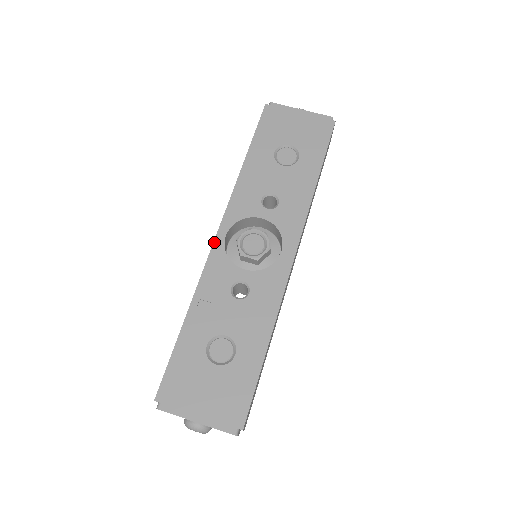
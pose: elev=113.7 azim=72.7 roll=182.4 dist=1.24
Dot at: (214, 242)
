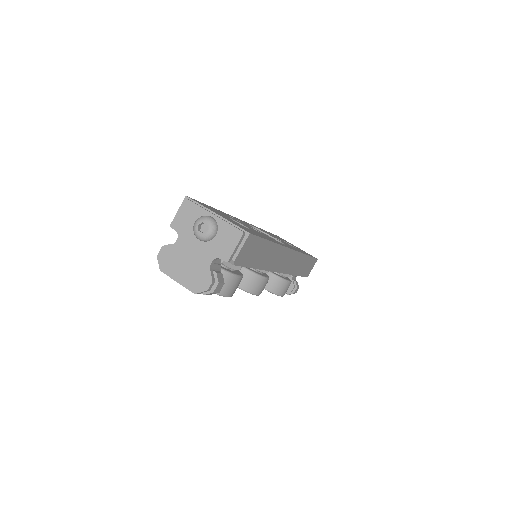
Dot at: occluded
